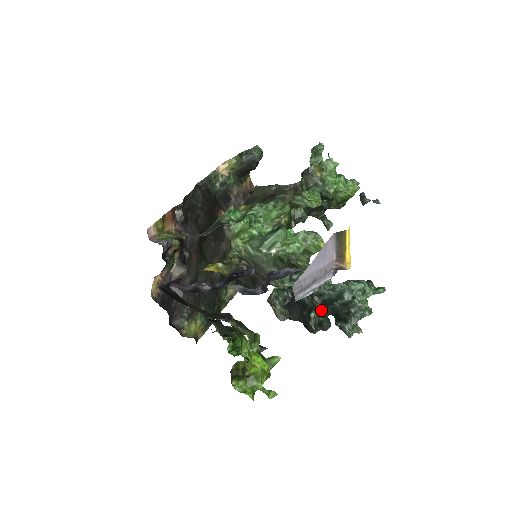
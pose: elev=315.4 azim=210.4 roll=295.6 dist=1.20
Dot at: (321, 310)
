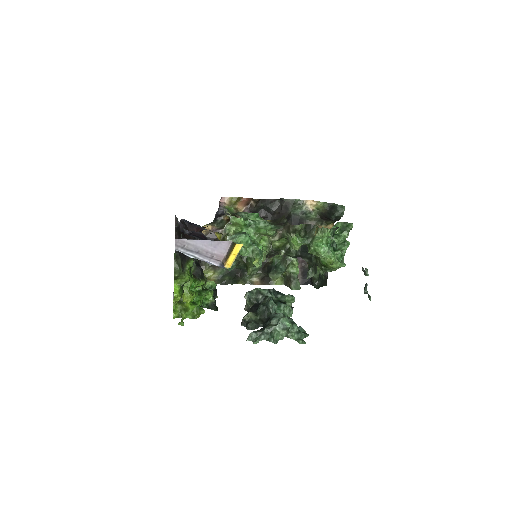
Dot at: (263, 321)
